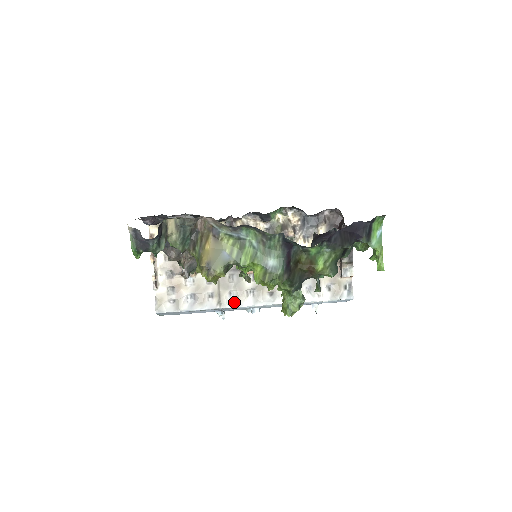
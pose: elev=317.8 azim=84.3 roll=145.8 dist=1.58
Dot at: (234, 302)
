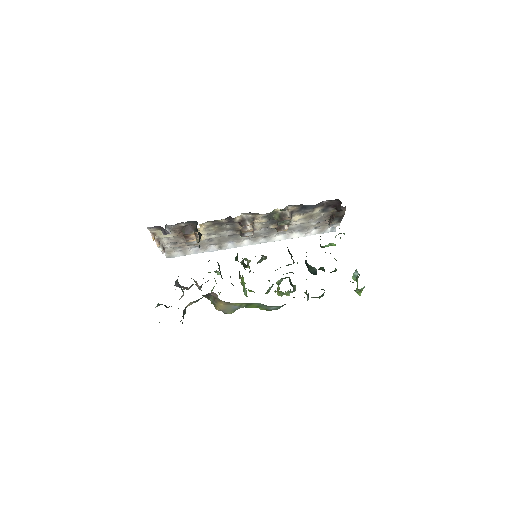
Dot at: (233, 245)
